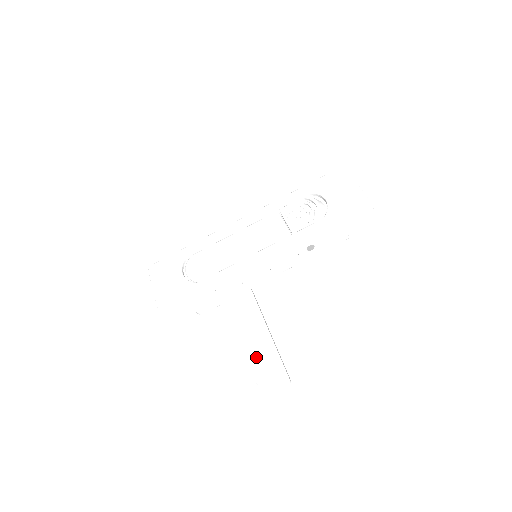
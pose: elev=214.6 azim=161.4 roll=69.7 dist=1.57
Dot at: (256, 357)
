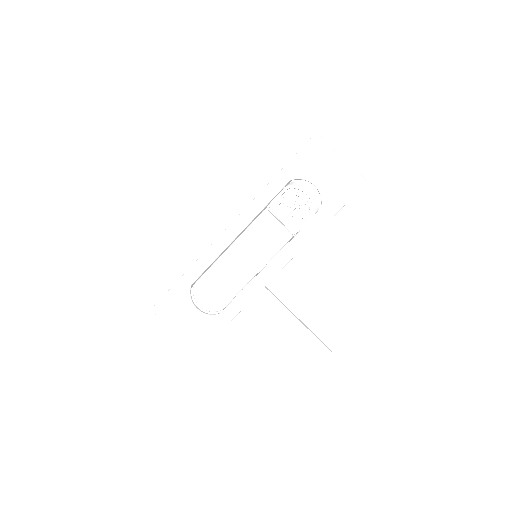
Dot at: (294, 343)
